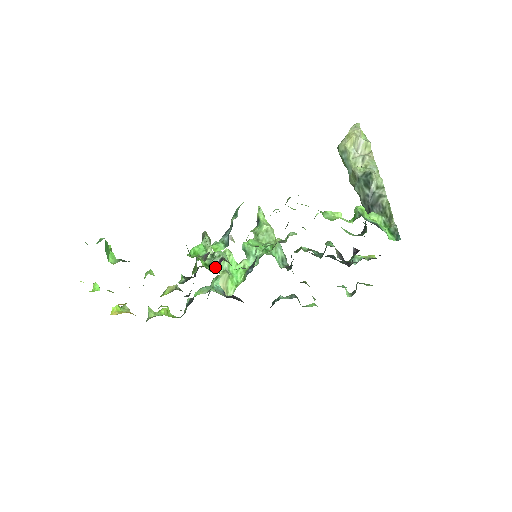
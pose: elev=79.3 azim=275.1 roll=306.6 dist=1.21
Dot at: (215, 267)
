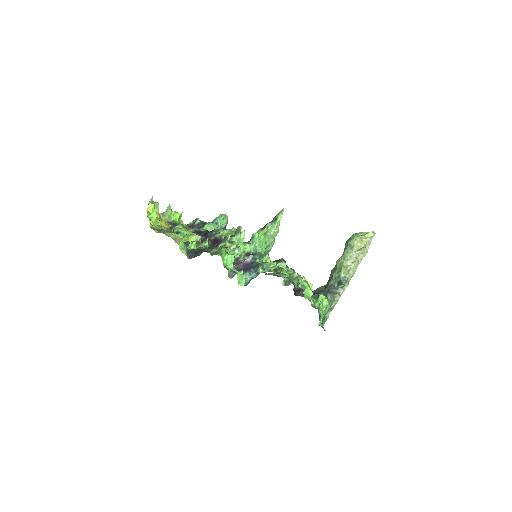
Dot at: occluded
